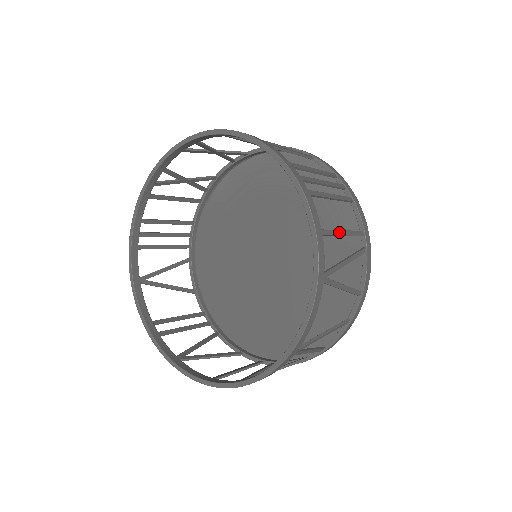
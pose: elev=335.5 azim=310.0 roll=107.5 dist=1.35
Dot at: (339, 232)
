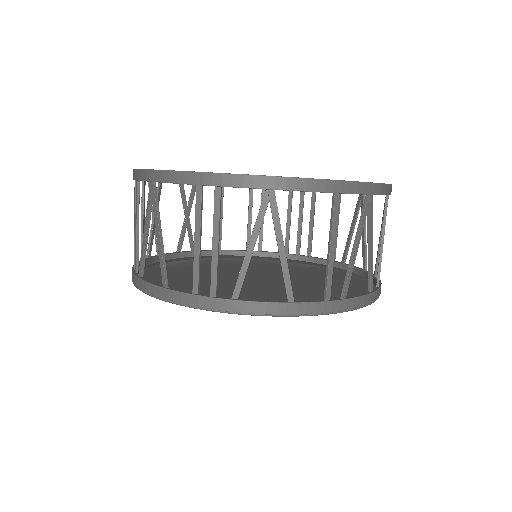
Dot at: (337, 220)
